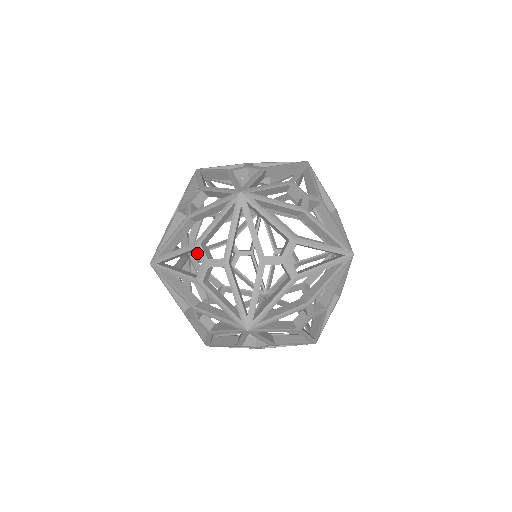
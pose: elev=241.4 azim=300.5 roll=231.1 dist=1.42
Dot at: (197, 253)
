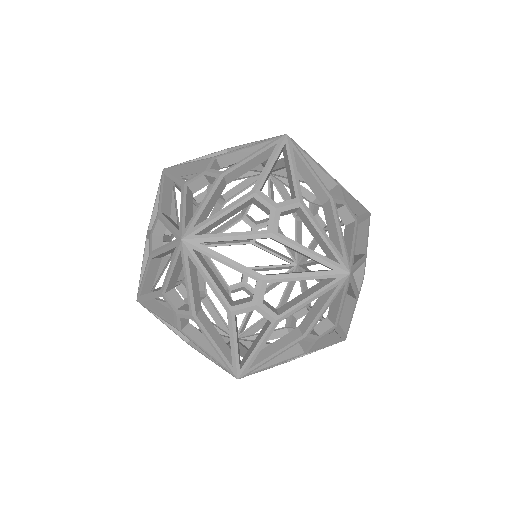
Dot at: (166, 302)
